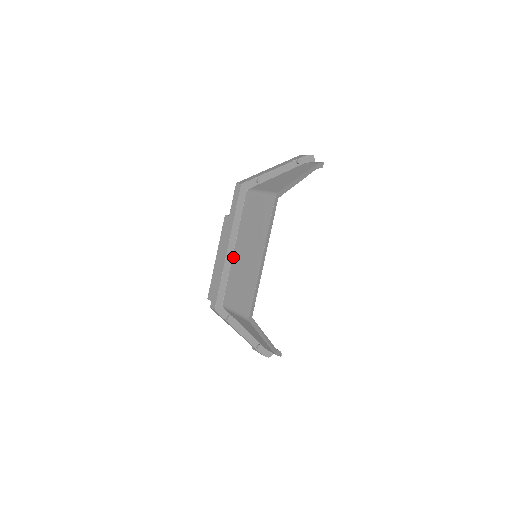
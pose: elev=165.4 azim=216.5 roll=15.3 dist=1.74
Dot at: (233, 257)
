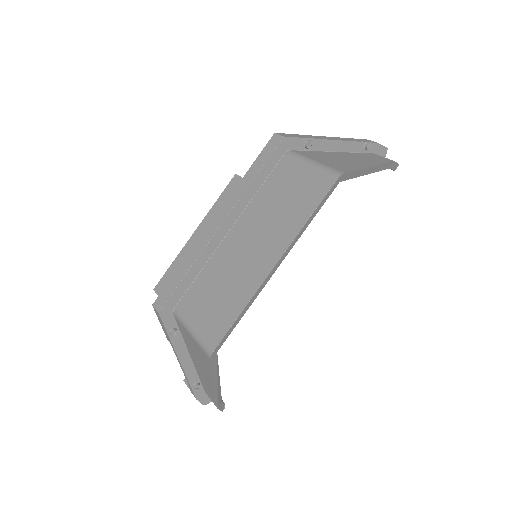
Dot at: (222, 243)
